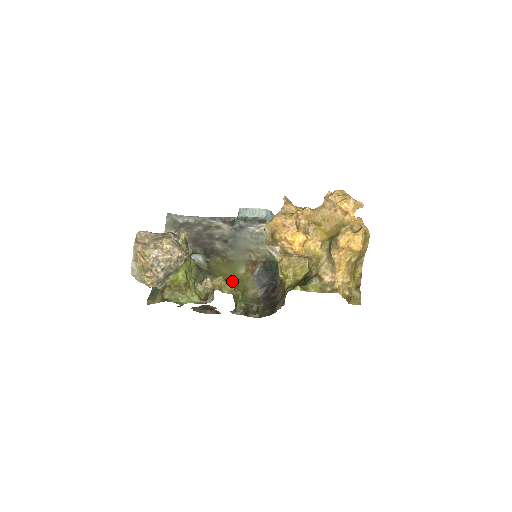
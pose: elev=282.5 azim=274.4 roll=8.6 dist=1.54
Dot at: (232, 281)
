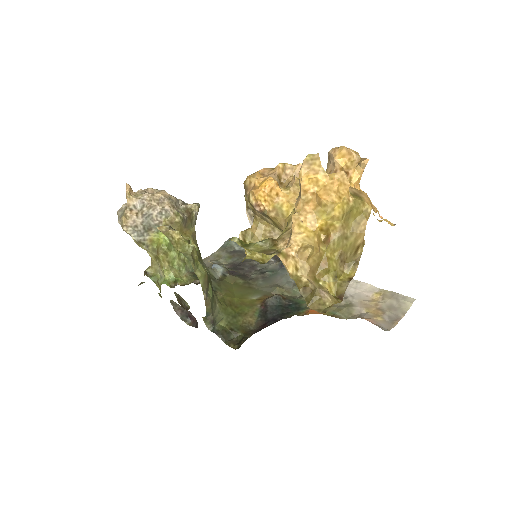
Dot at: (233, 299)
